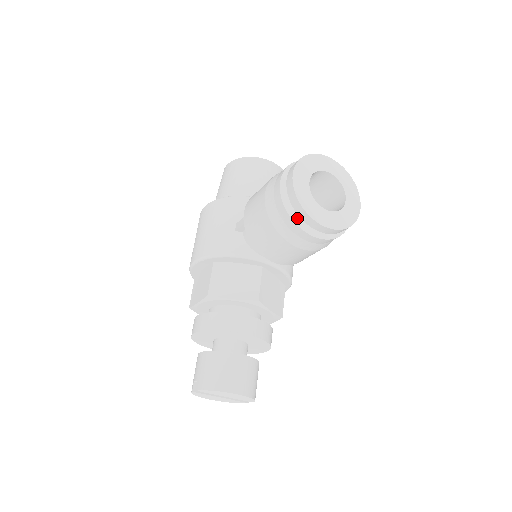
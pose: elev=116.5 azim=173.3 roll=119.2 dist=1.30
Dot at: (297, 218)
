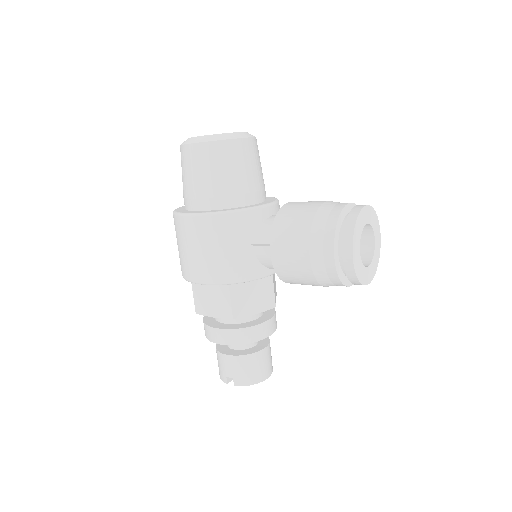
Dot at: (345, 279)
